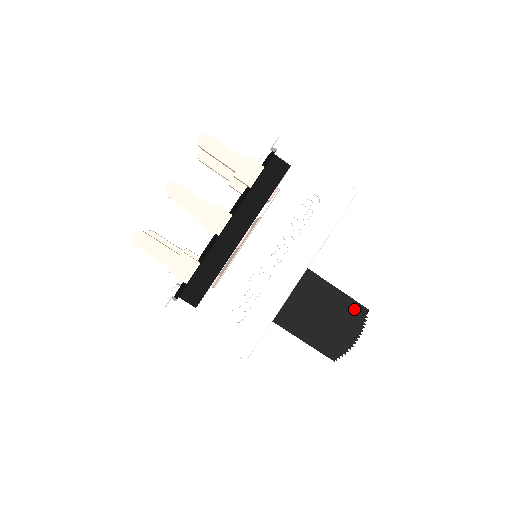
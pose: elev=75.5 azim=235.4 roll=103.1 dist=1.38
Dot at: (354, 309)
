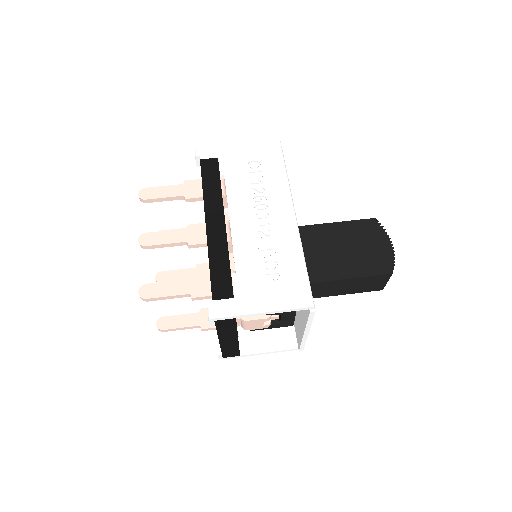
Dot at: (365, 226)
